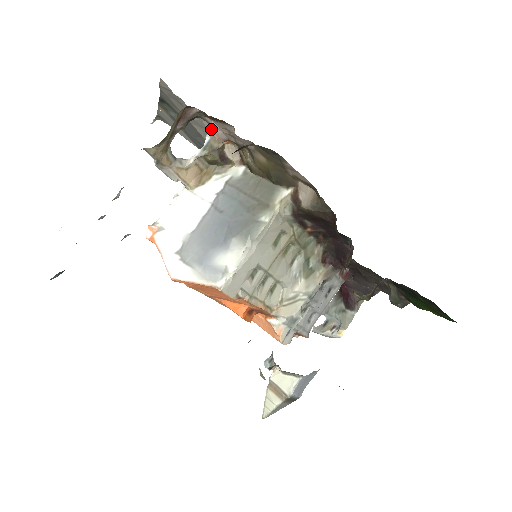
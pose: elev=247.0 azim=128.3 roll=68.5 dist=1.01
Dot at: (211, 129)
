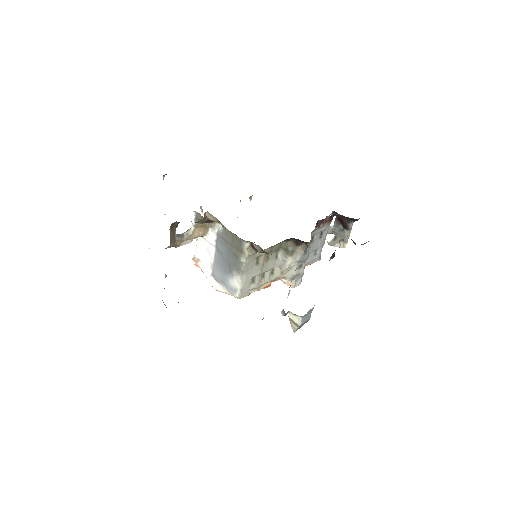
Dot at: occluded
